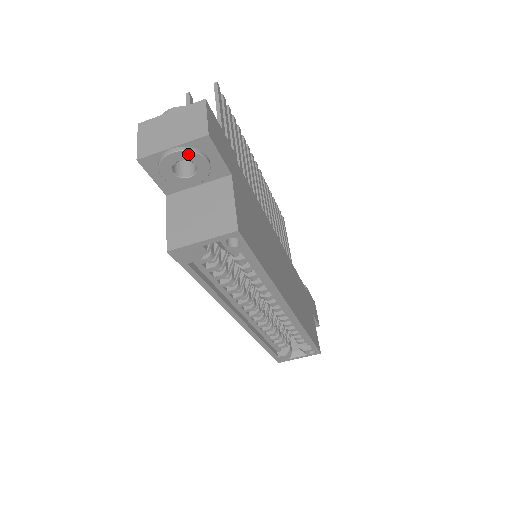
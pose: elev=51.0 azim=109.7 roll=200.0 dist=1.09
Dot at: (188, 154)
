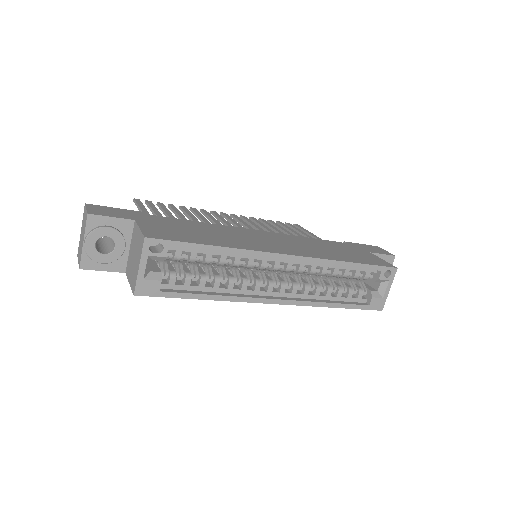
Dot at: (93, 235)
